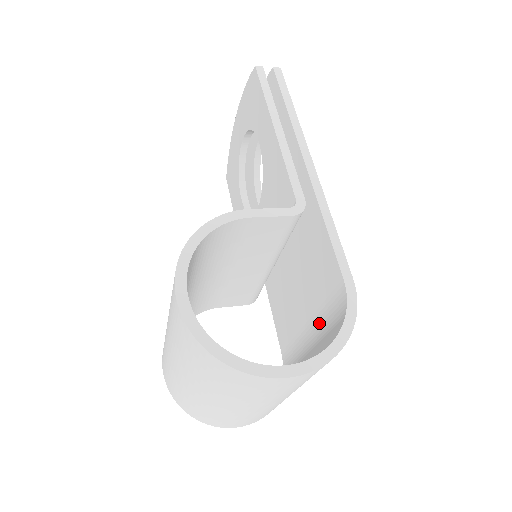
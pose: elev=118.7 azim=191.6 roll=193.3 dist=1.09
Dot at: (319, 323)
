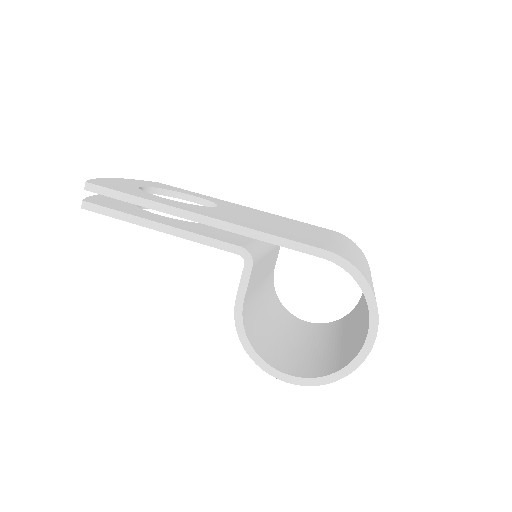
Dot at: occluded
